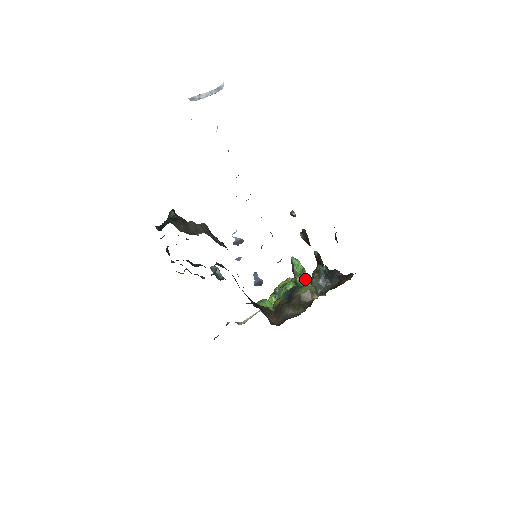
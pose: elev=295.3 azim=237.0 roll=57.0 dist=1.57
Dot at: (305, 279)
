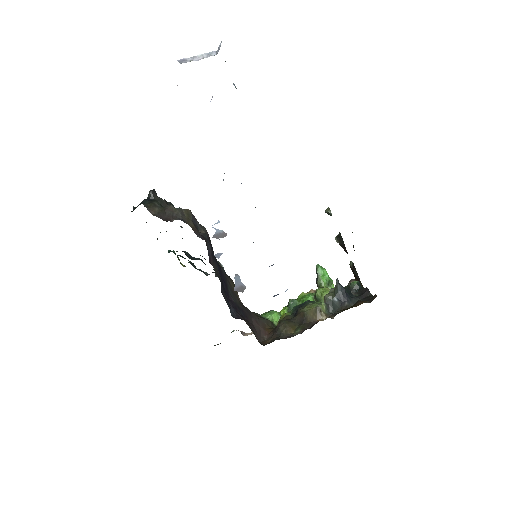
Dot at: occluded
